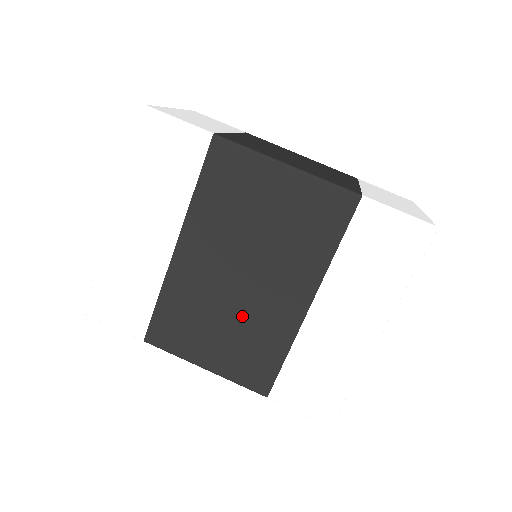
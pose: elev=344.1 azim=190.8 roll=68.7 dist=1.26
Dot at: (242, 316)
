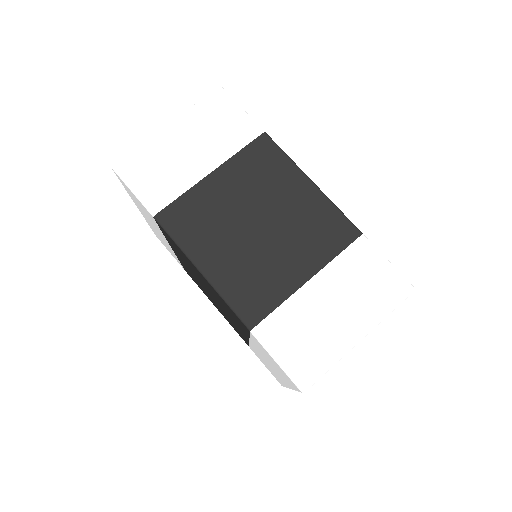
Dot at: occluded
